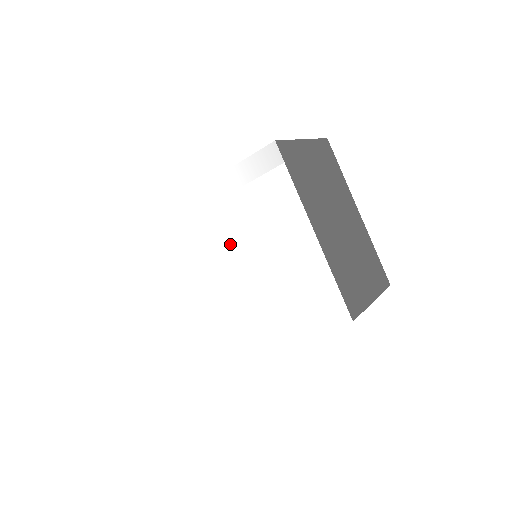
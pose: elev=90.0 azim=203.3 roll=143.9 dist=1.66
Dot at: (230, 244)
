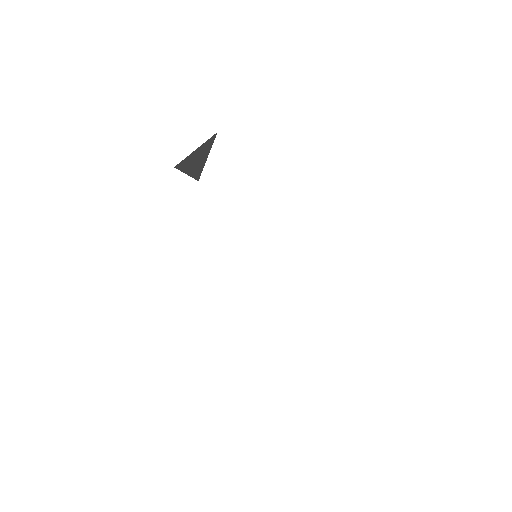
Dot at: (262, 278)
